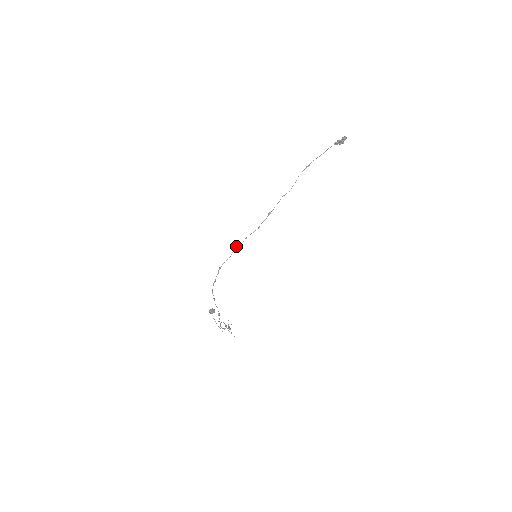
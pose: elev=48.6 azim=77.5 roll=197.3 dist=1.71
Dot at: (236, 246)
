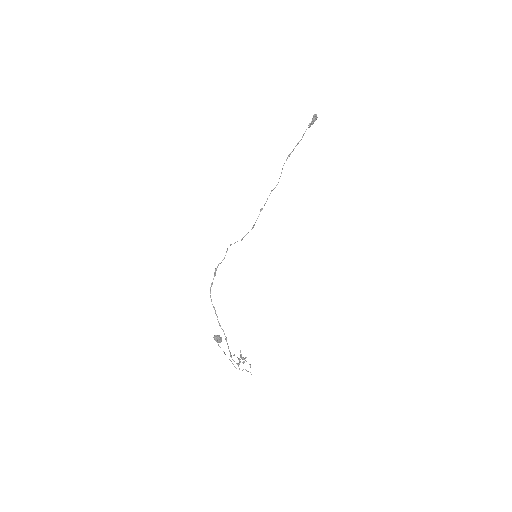
Dot at: (230, 244)
